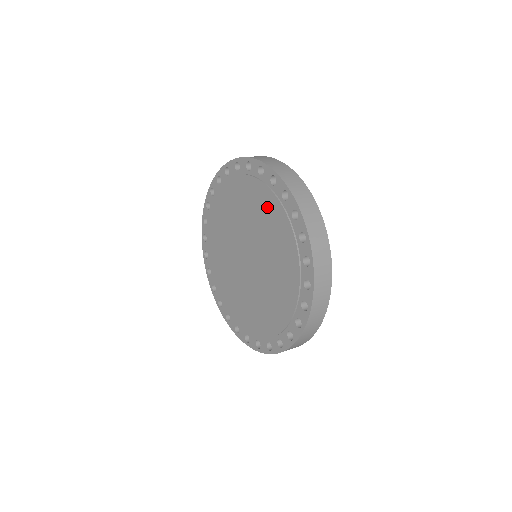
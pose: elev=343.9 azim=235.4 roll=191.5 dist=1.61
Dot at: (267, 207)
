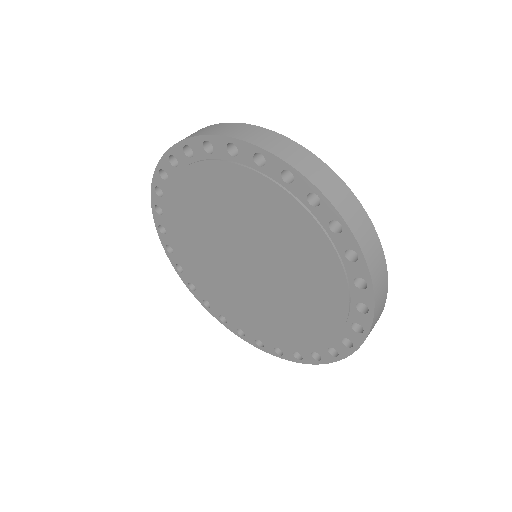
Dot at: (261, 198)
